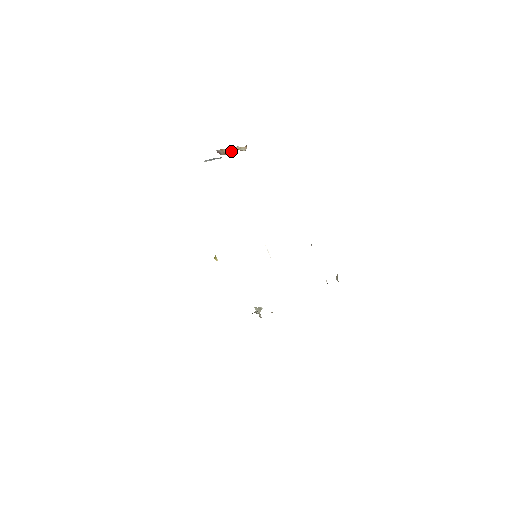
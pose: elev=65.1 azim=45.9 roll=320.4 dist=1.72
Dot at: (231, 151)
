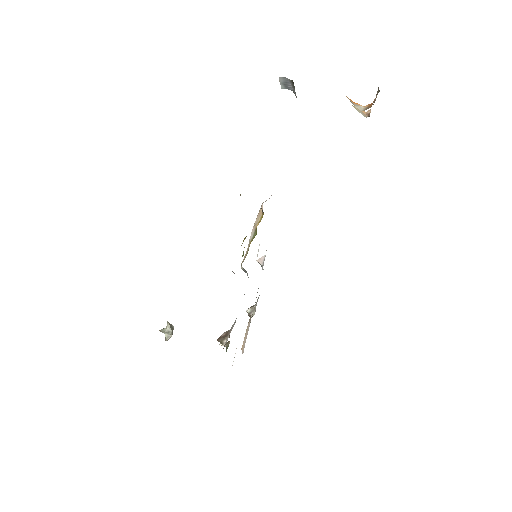
Dot at: (357, 104)
